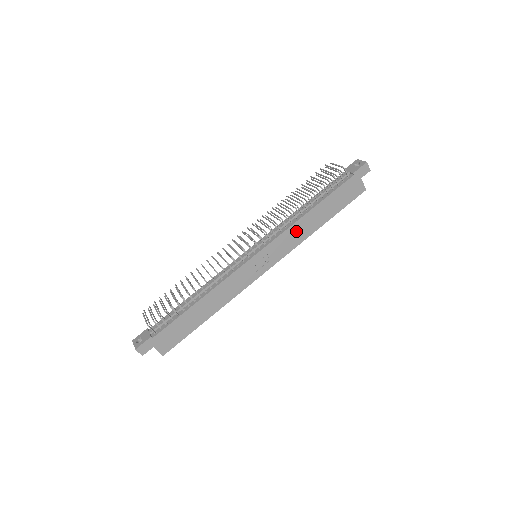
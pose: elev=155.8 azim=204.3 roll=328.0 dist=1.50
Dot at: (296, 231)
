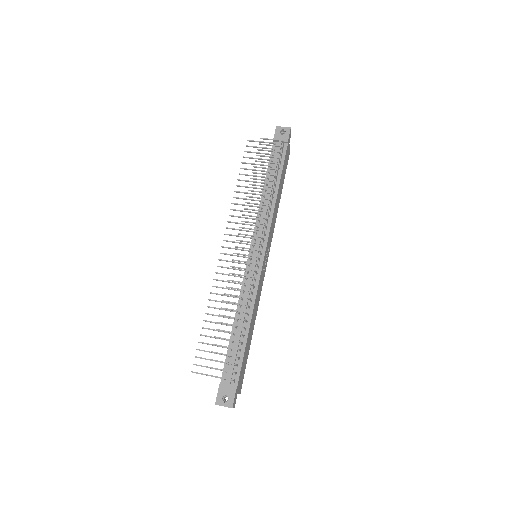
Dot at: (274, 216)
